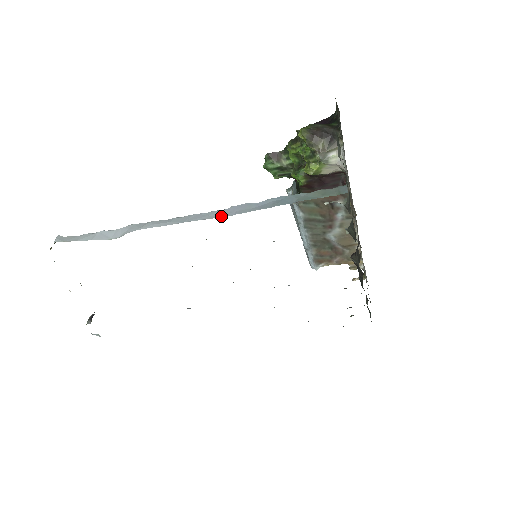
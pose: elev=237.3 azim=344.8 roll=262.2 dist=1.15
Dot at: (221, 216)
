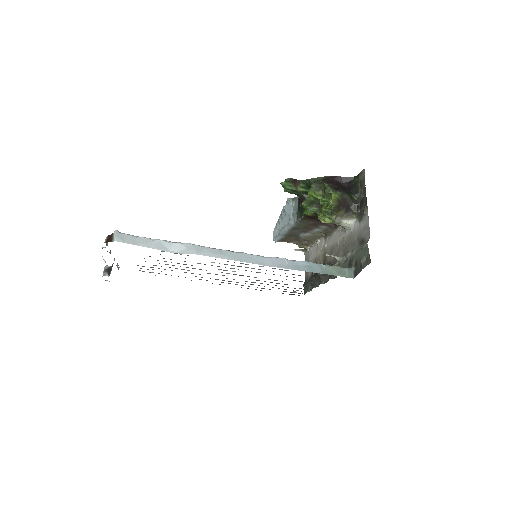
Dot at: (265, 264)
